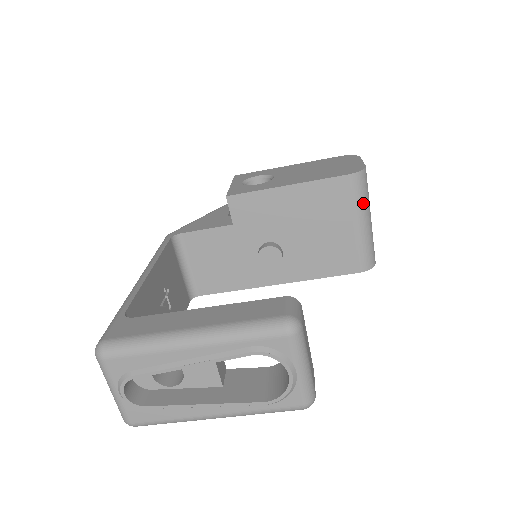
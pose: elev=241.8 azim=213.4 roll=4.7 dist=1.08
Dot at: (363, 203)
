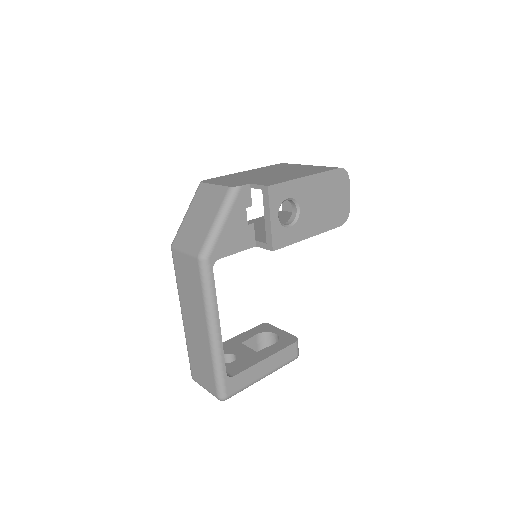
Dot at: occluded
